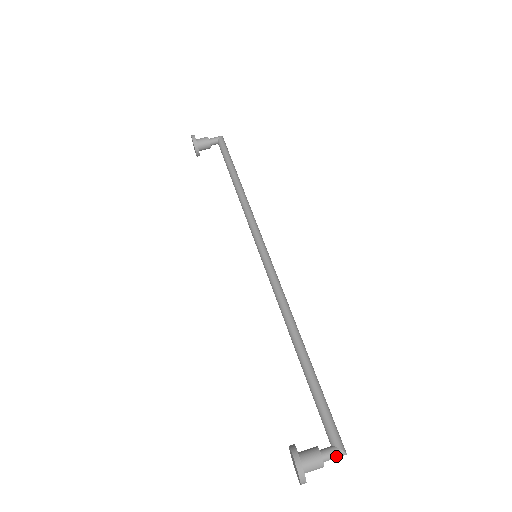
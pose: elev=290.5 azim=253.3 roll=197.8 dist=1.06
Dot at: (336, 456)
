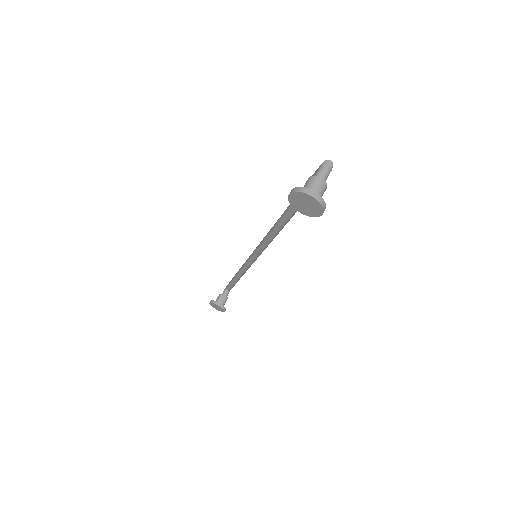
Dot at: (323, 168)
